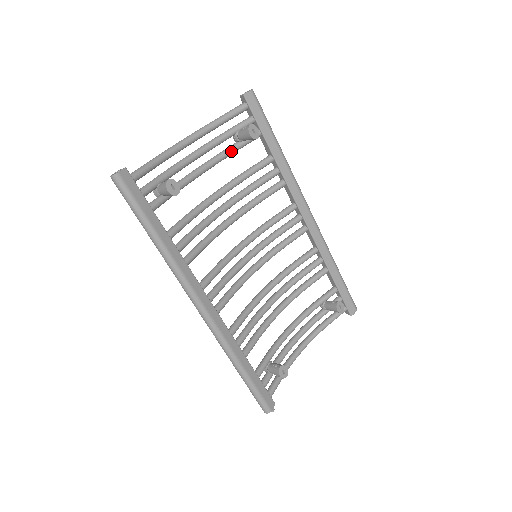
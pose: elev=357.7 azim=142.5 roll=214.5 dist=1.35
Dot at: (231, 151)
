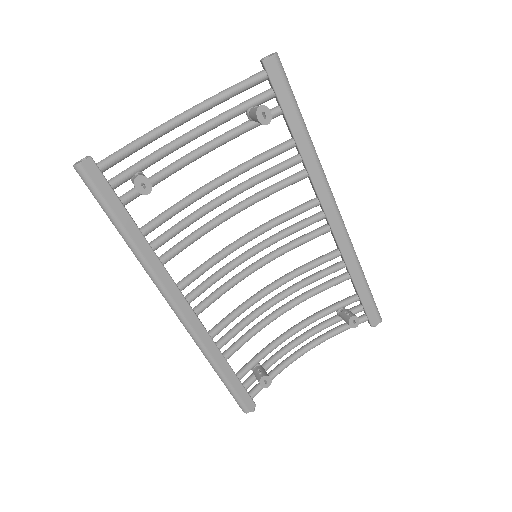
Dot at: (239, 132)
